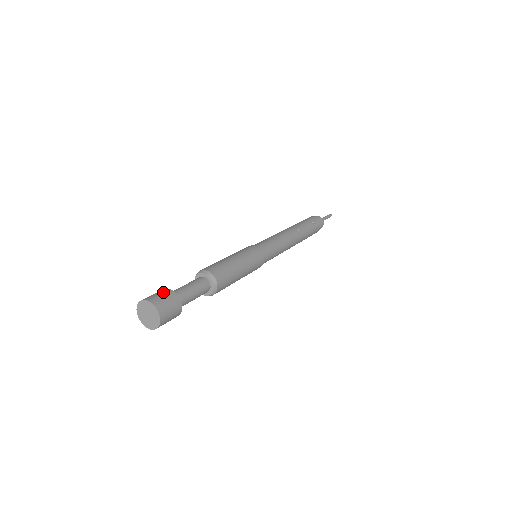
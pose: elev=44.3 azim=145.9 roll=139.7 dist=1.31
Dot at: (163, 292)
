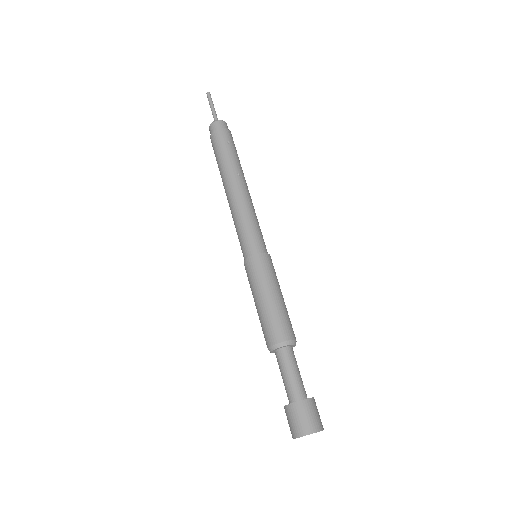
Dot at: (299, 412)
